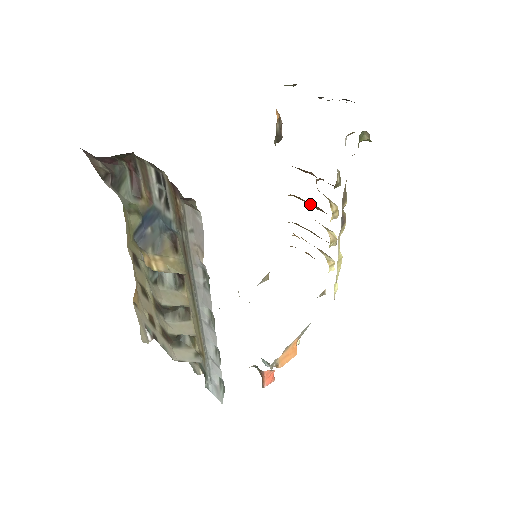
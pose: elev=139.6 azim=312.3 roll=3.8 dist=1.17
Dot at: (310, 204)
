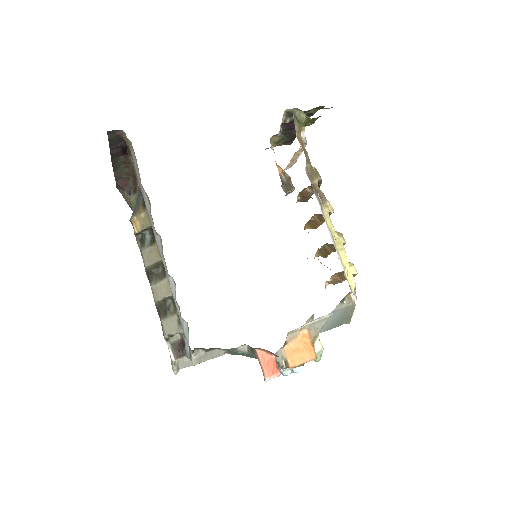
Dot at: (319, 222)
